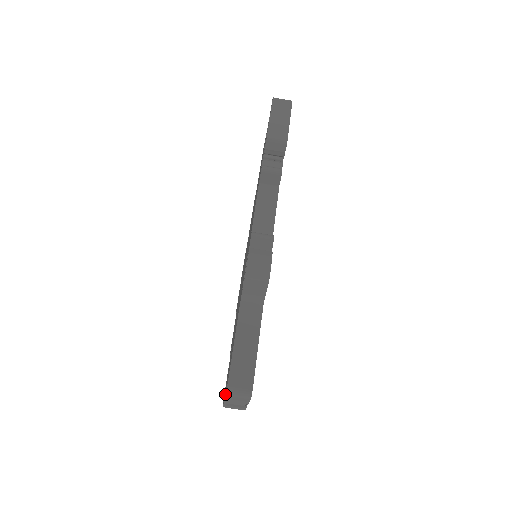
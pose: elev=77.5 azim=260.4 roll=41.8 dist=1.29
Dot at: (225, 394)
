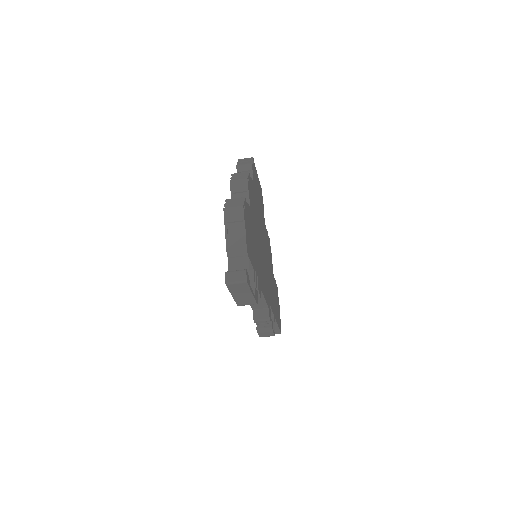
Dot at: occluded
